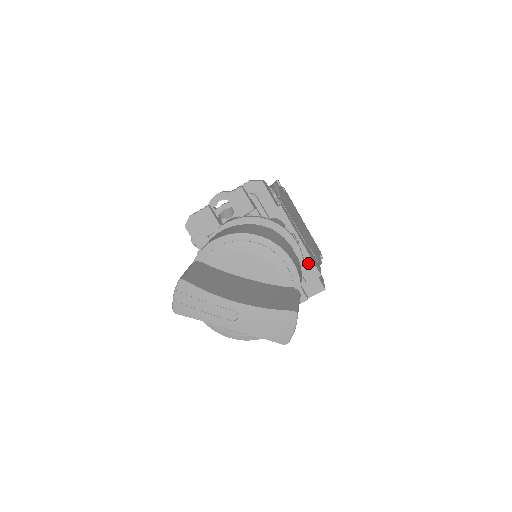
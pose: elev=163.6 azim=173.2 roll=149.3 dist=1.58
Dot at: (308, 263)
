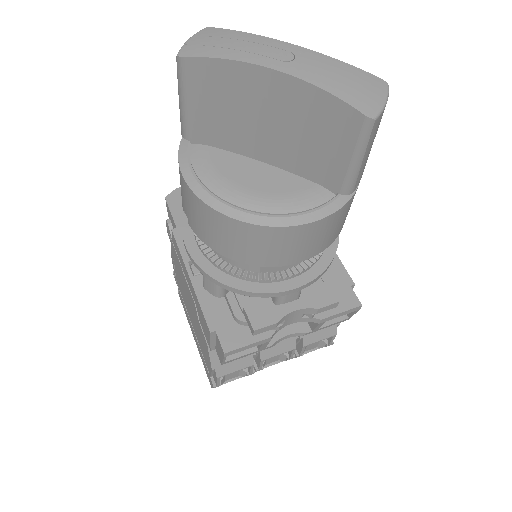
Dot at: (335, 265)
